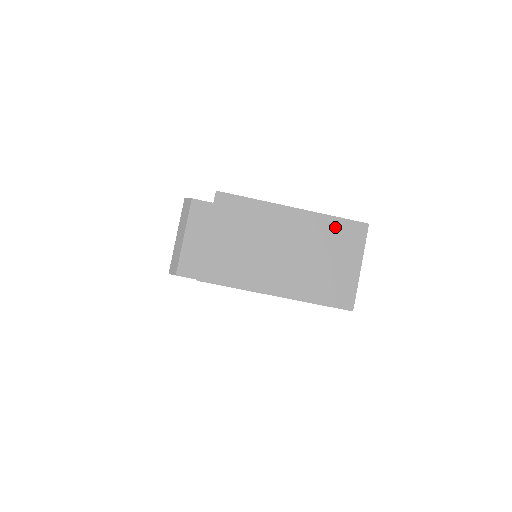
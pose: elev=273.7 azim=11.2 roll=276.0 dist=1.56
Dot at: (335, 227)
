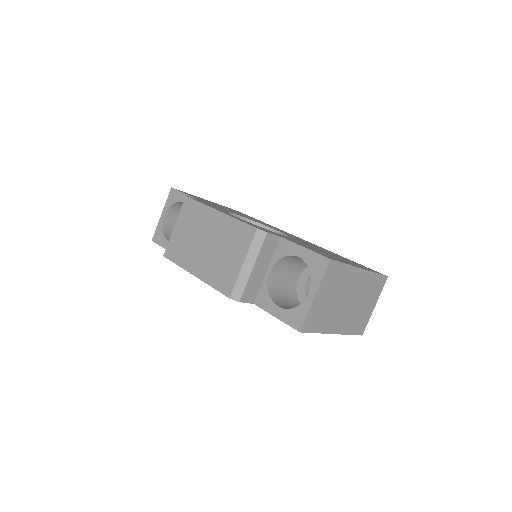
Dot at: (375, 281)
